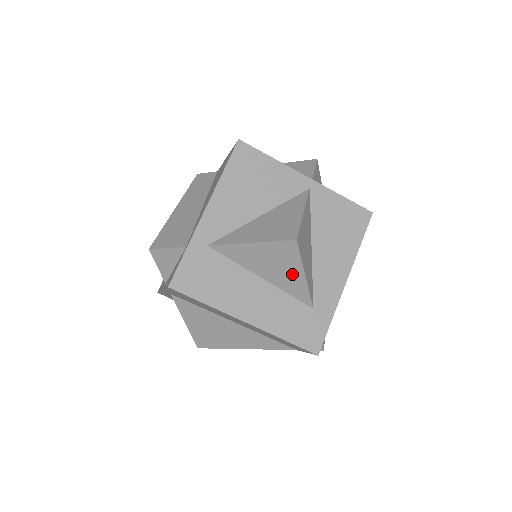
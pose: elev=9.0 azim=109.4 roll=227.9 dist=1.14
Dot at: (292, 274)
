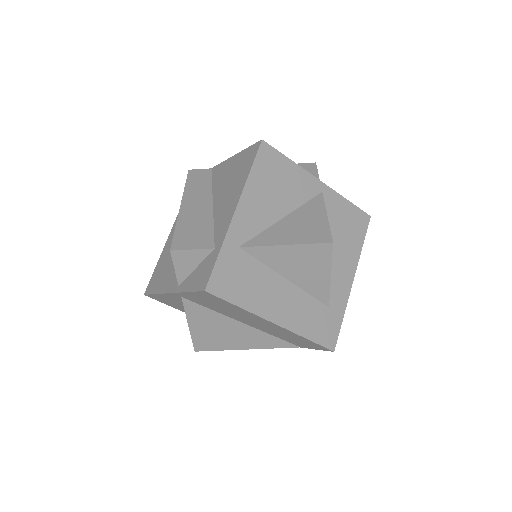
Dot at: (318, 275)
